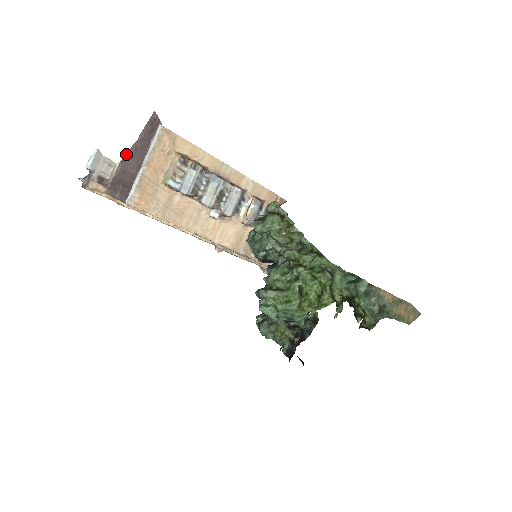
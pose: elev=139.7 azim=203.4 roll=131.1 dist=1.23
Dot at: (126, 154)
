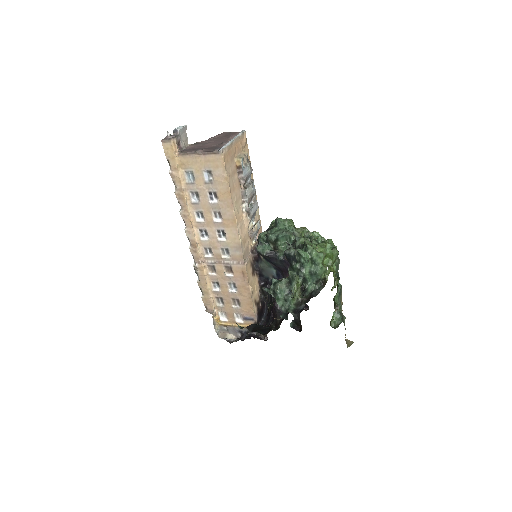
Dot at: (197, 142)
